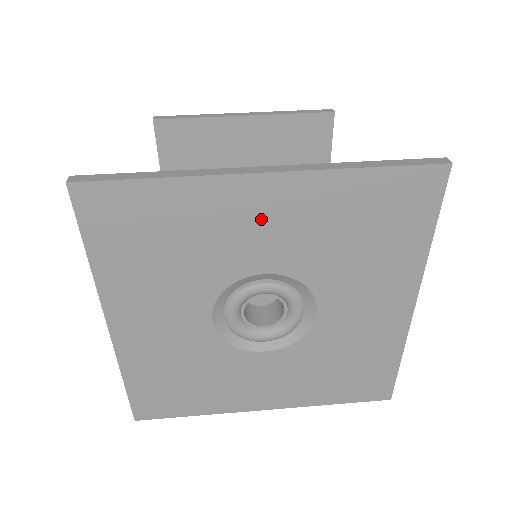
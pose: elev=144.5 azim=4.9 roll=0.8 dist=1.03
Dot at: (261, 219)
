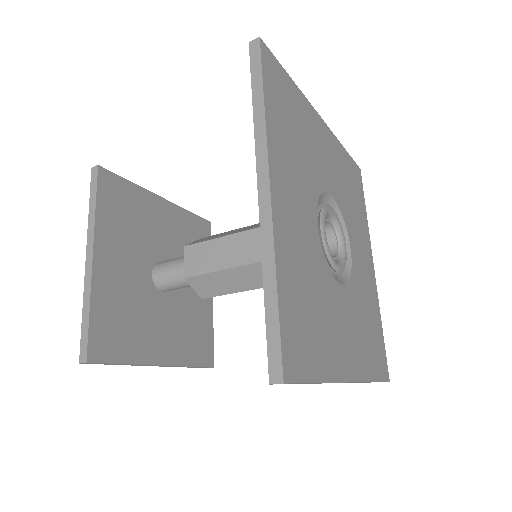
Dot at: (325, 149)
